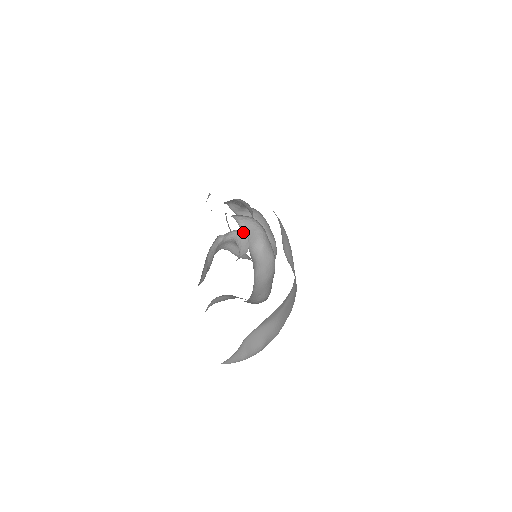
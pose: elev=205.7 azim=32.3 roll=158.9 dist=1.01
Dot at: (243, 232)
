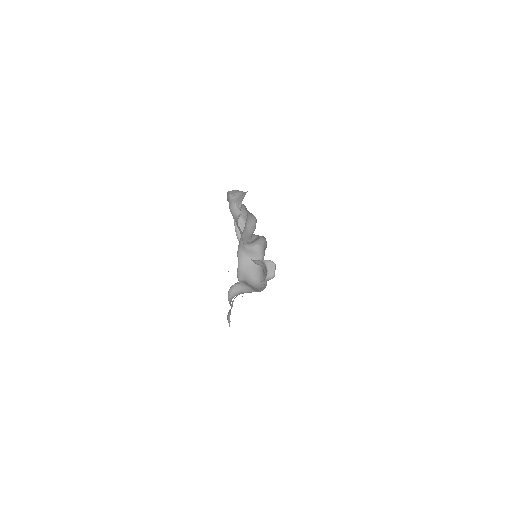
Dot at: (273, 262)
